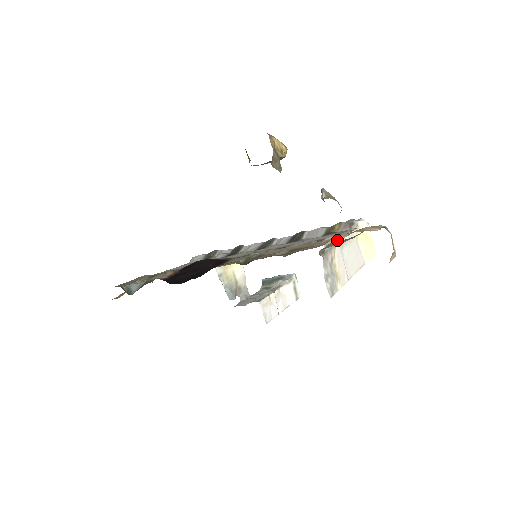
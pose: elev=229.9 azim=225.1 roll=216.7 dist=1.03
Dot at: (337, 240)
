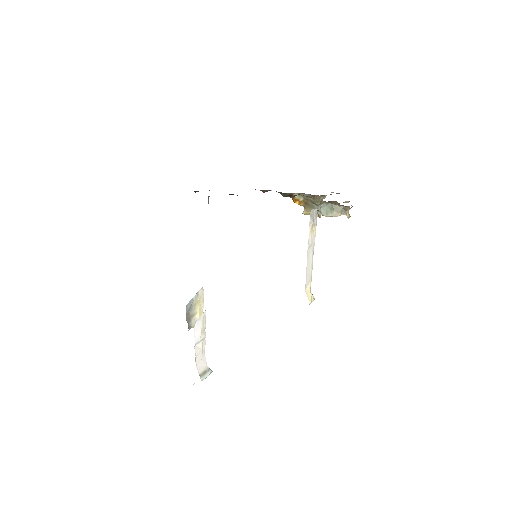
Dot at: occluded
